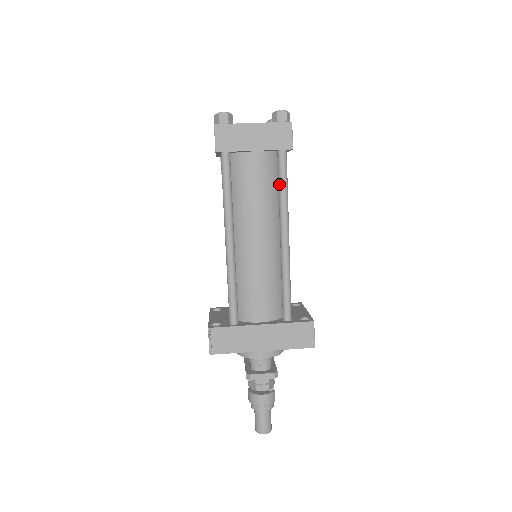
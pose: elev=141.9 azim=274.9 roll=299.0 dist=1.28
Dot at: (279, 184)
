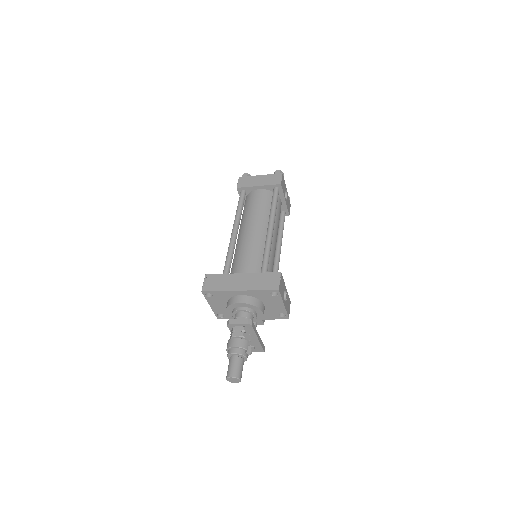
Dot at: (271, 202)
